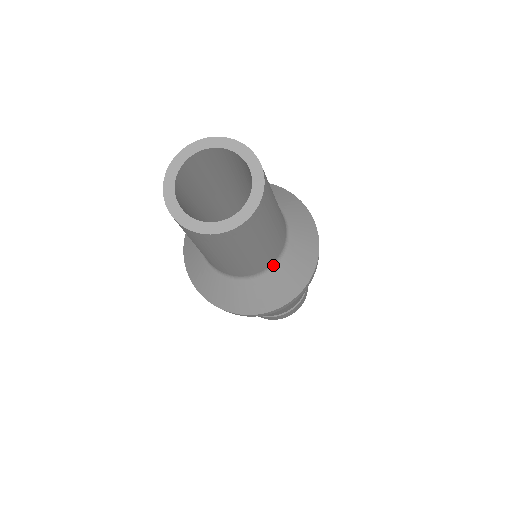
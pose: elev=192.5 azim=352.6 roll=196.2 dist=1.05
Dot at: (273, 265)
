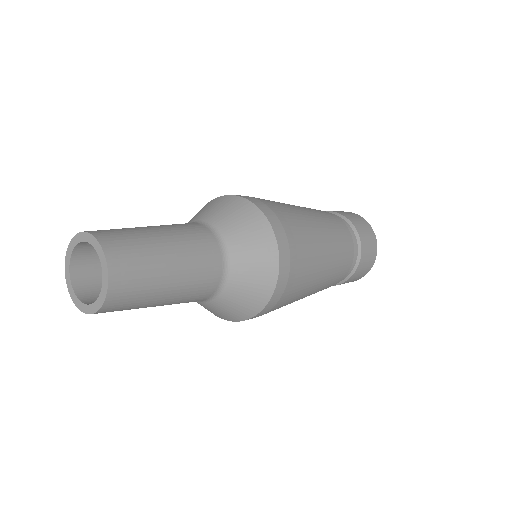
Dot at: (226, 265)
